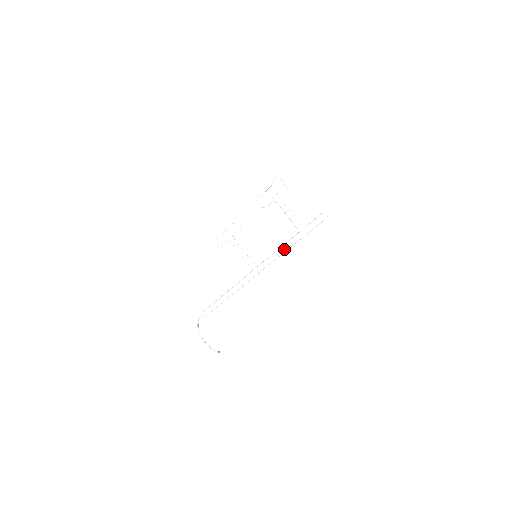
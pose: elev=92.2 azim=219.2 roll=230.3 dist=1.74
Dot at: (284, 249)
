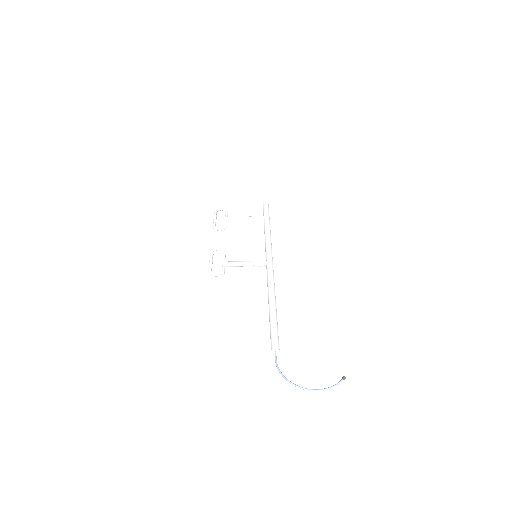
Dot at: (268, 232)
